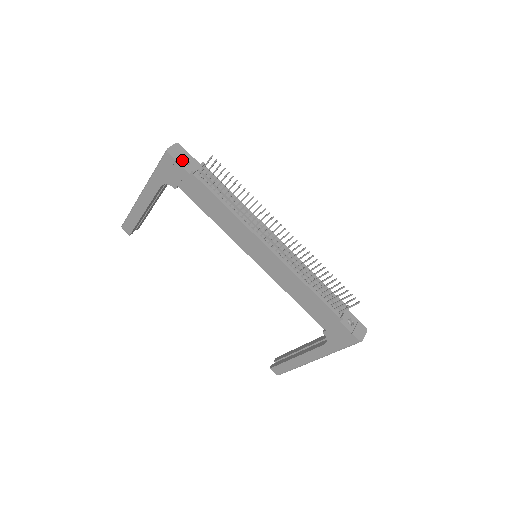
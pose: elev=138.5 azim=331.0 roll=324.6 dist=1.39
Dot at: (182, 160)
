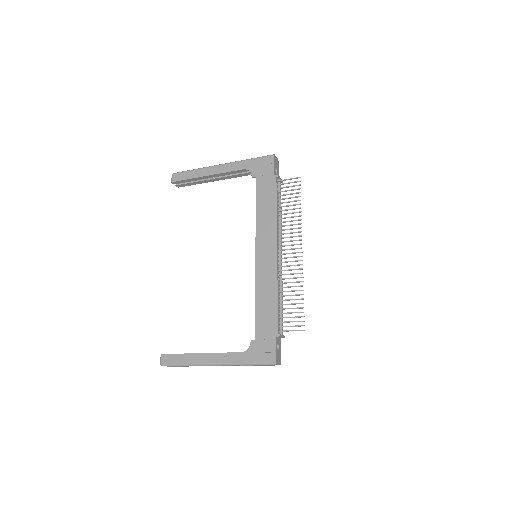
Dot at: (276, 167)
